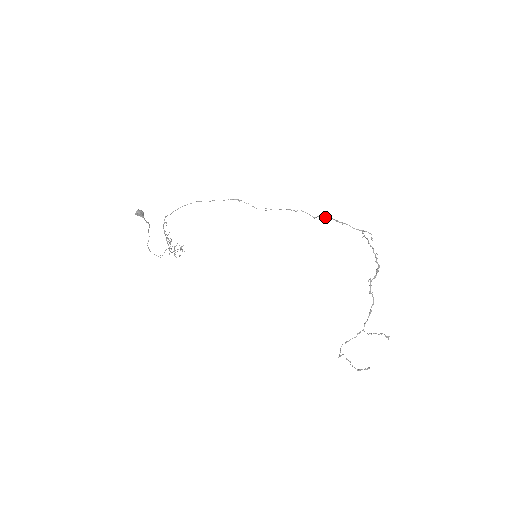
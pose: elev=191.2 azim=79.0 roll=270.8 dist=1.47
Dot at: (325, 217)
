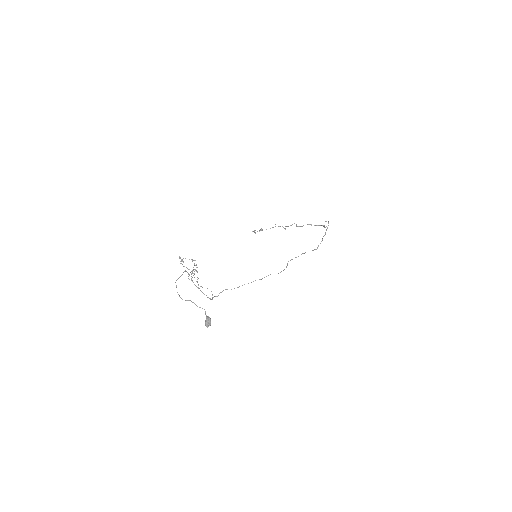
Dot at: occluded
